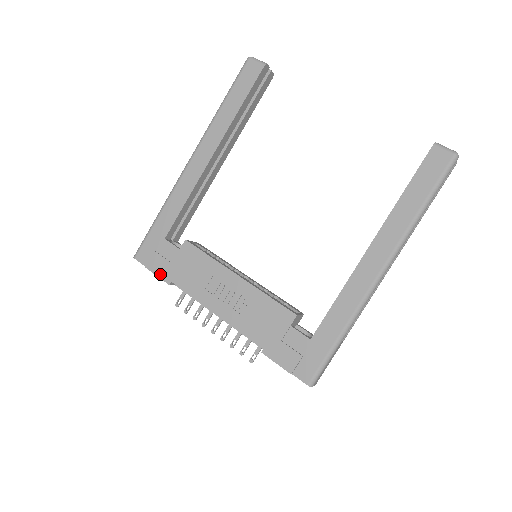
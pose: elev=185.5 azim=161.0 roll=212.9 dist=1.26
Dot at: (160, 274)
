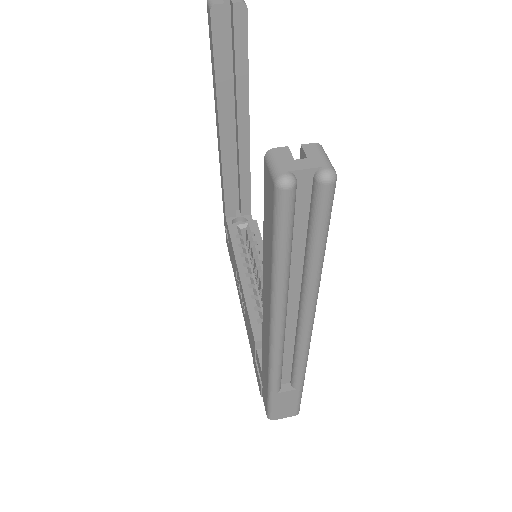
Dot at: (228, 251)
